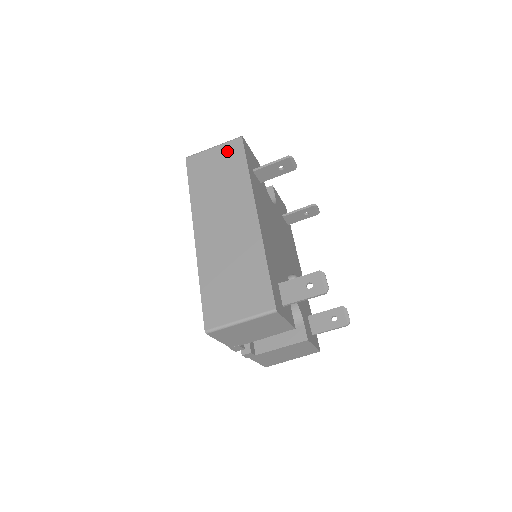
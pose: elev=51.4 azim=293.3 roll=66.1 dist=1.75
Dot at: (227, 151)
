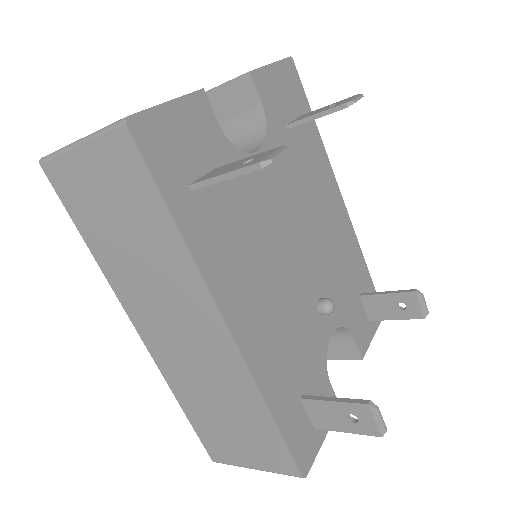
Dot at: (112, 164)
